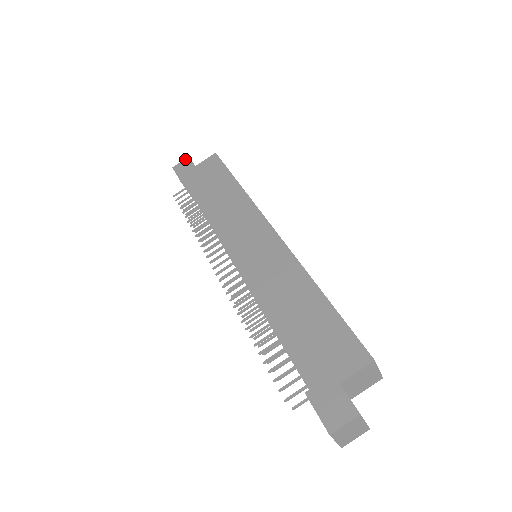
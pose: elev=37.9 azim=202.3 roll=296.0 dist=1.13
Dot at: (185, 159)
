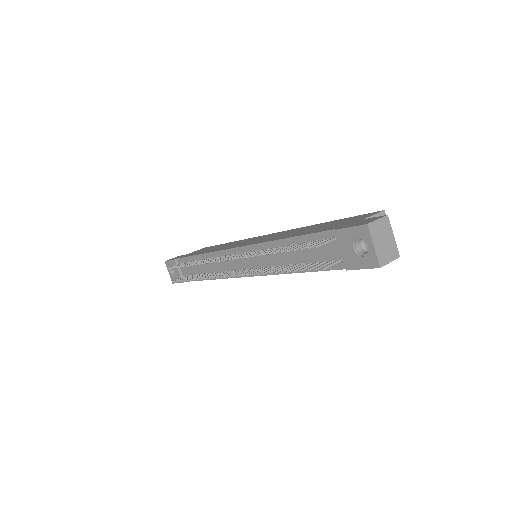
Dot at: occluded
